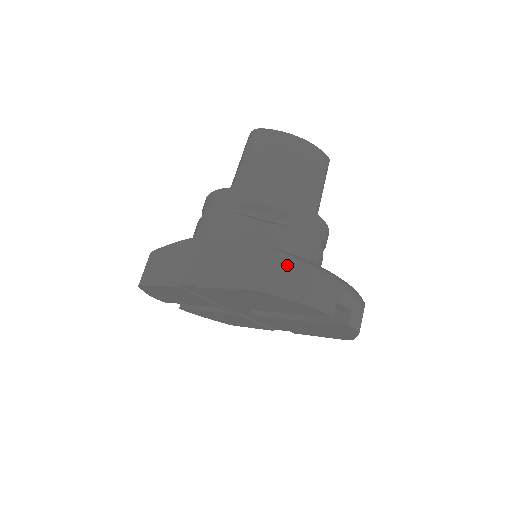
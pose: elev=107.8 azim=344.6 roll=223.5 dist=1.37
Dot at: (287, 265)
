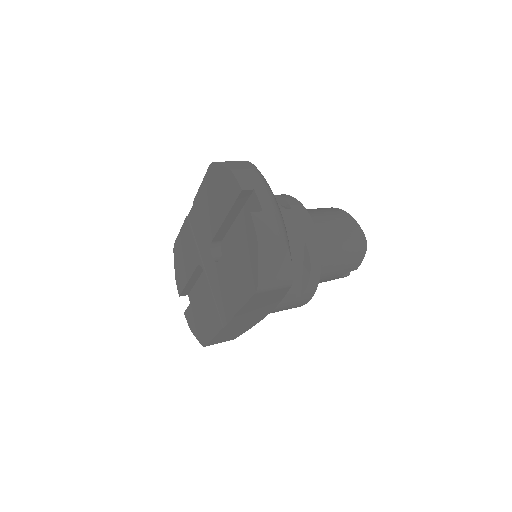
Dot at: (244, 163)
